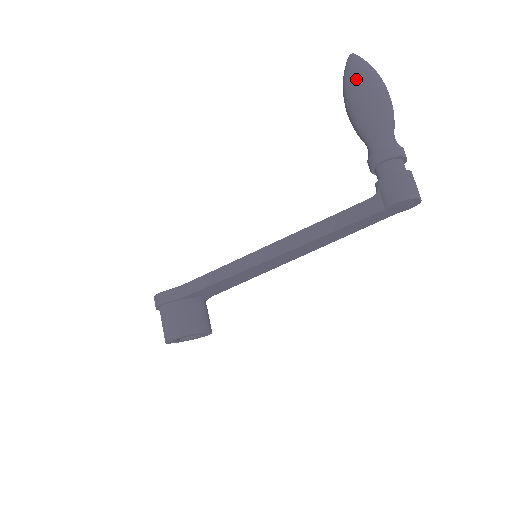
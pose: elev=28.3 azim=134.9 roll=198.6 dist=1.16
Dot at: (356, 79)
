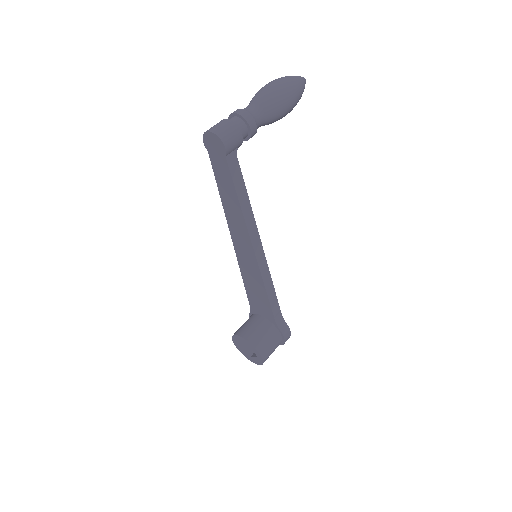
Dot at: occluded
